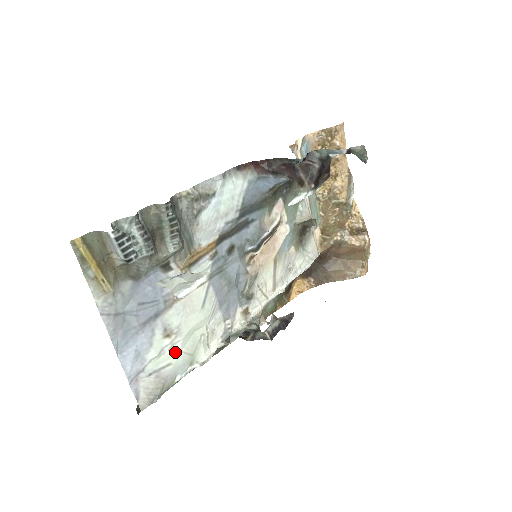
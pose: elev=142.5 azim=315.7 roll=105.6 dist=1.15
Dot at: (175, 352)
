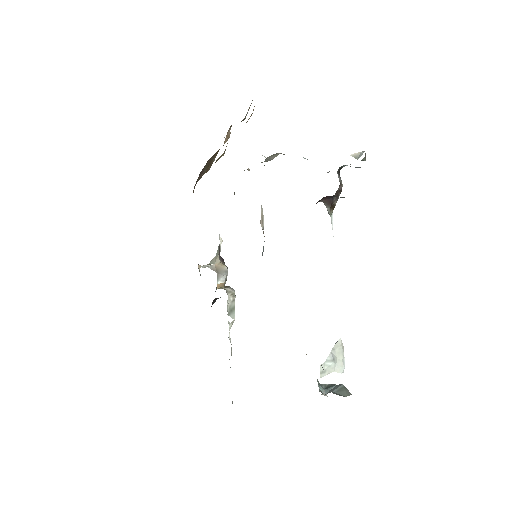
Dot at: occluded
